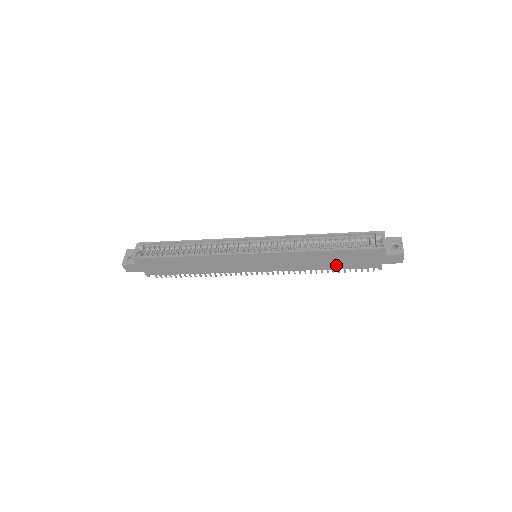
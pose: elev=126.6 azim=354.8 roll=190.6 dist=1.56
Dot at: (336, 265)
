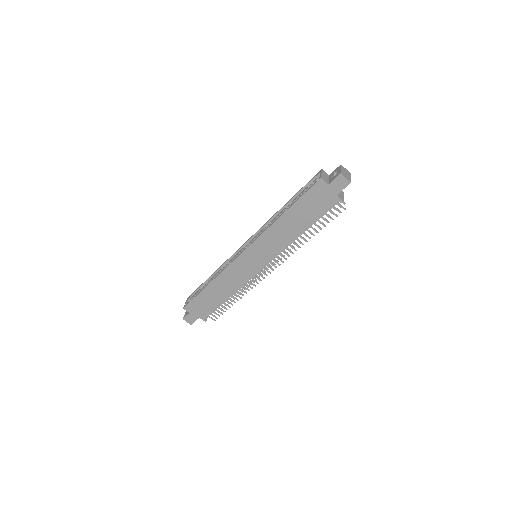
Dot at: (306, 222)
